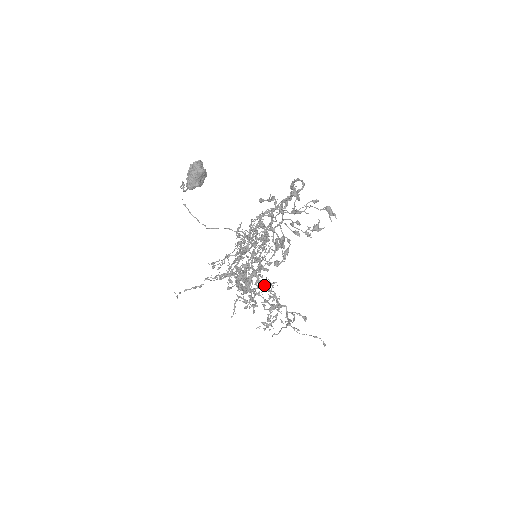
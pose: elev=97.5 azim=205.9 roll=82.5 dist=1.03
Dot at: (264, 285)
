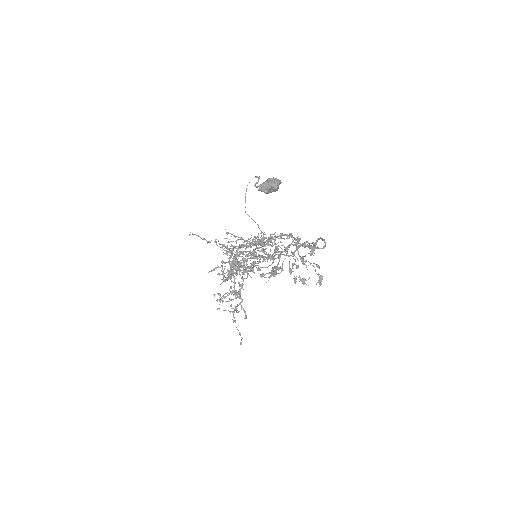
Dot at: occluded
